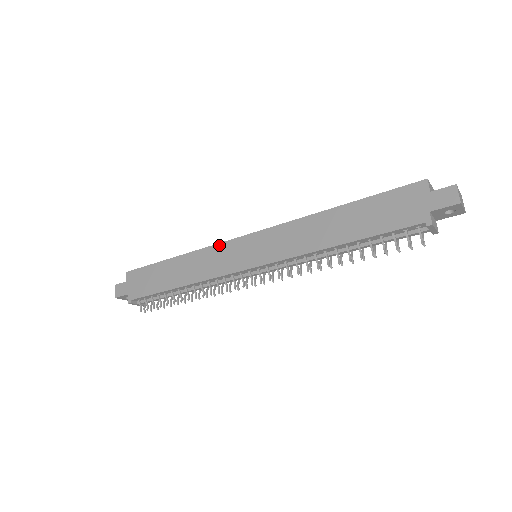
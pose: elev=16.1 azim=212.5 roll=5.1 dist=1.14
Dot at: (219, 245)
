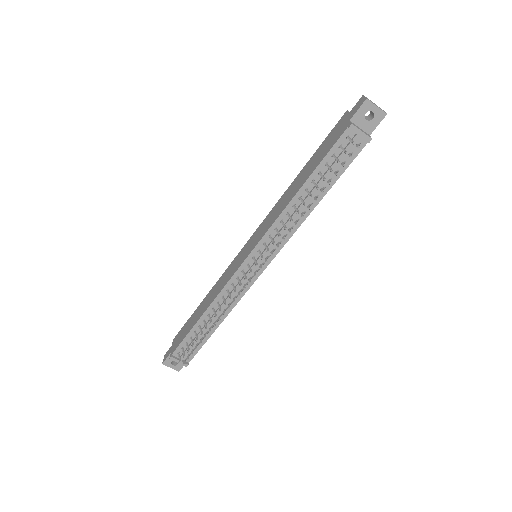
Dot at: (230, 265)
